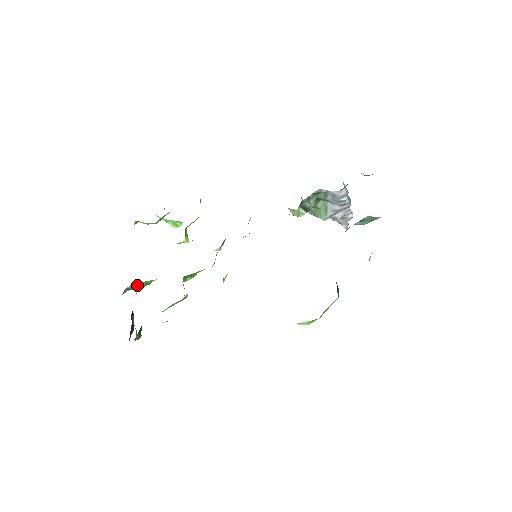
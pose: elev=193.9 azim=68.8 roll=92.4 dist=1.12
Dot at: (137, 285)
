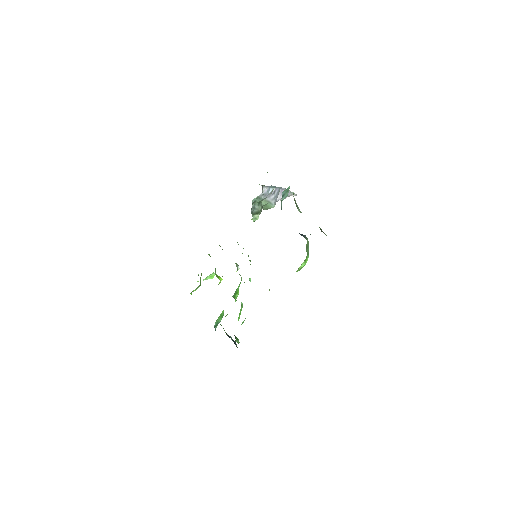
Dot at: (218, 321)
